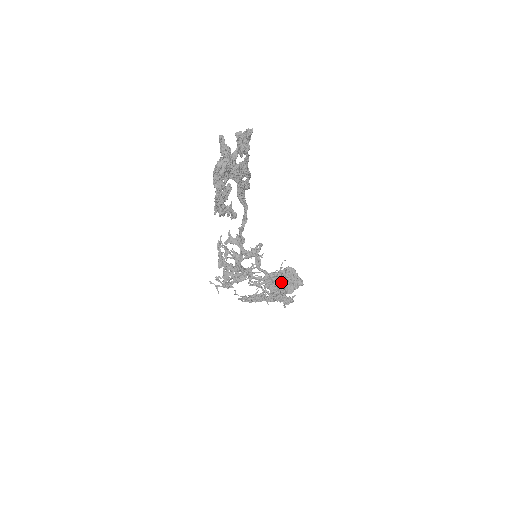
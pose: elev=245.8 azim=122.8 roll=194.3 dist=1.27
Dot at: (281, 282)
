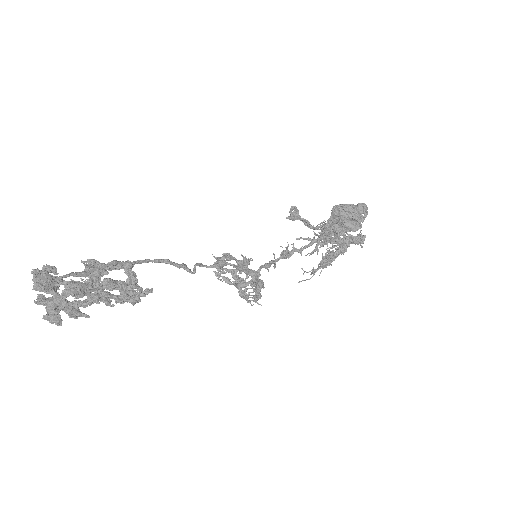
Dot at: occluded
